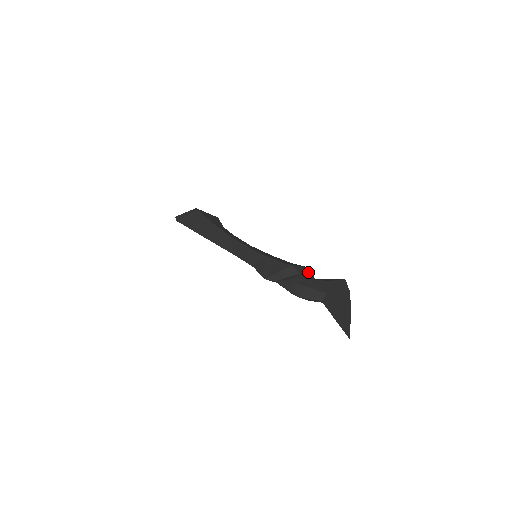
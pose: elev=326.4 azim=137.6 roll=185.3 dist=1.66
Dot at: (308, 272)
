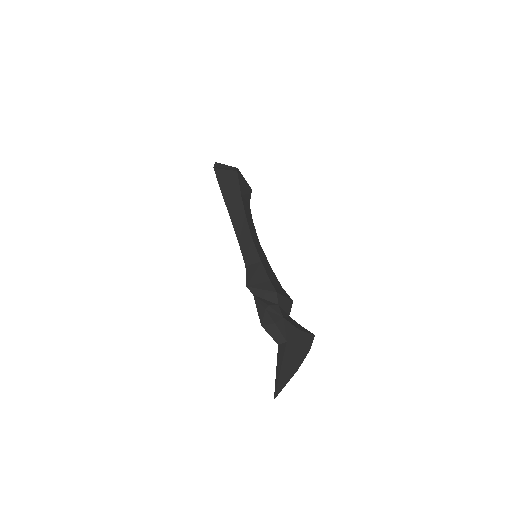
Dot at: (288, 306)
